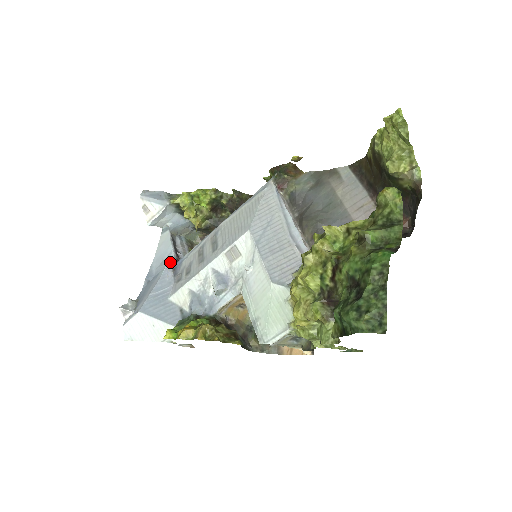
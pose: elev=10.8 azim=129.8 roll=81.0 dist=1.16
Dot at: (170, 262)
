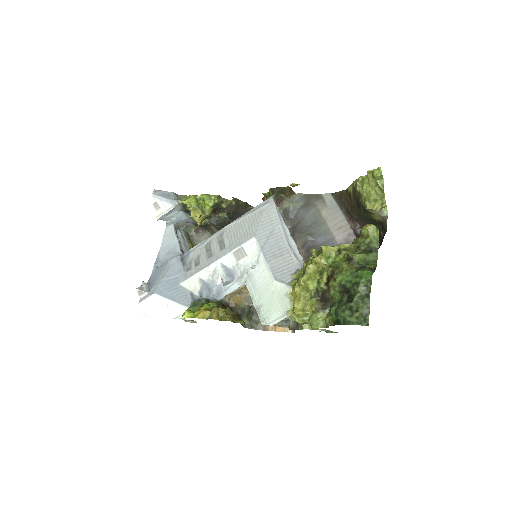
Dot at: (176, 252)
